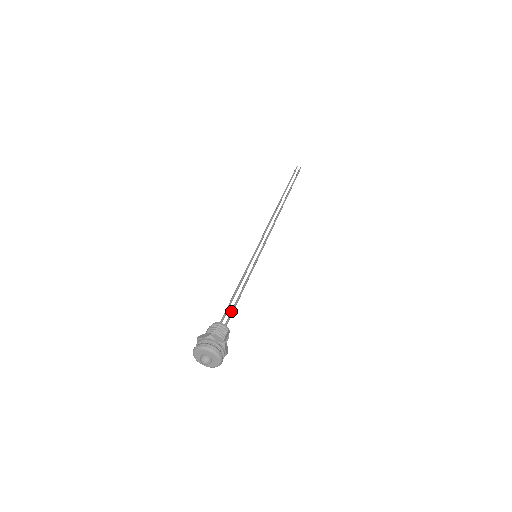
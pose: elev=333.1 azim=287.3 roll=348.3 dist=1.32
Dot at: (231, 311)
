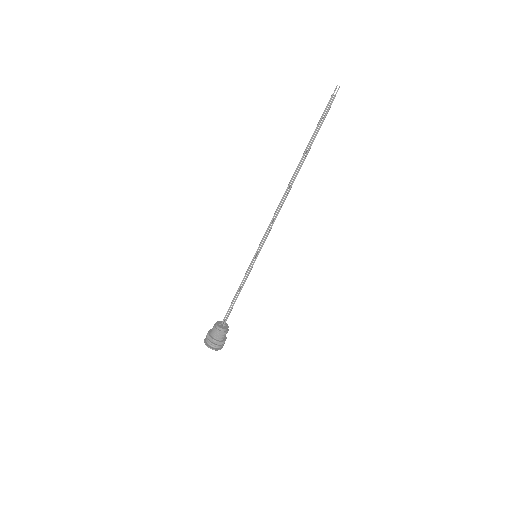
Dot at: occluded
